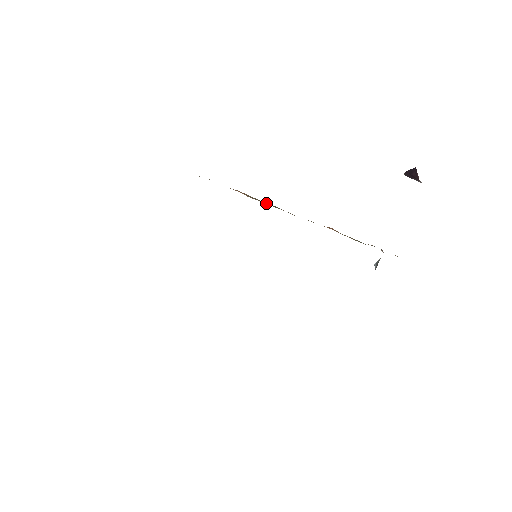
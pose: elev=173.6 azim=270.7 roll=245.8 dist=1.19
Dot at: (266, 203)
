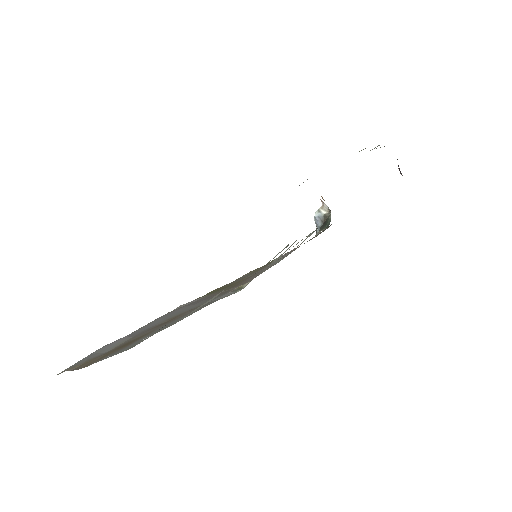
Dot at: occluded
